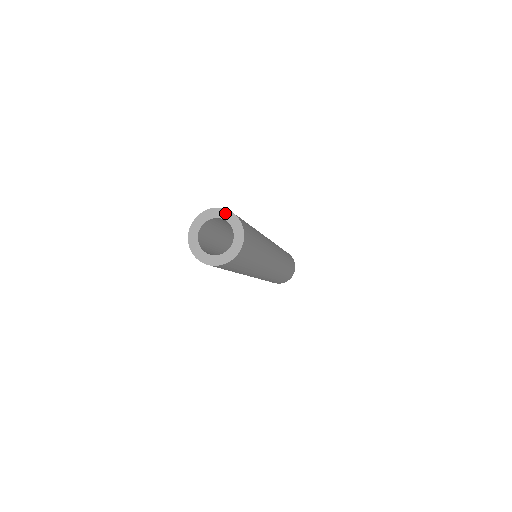
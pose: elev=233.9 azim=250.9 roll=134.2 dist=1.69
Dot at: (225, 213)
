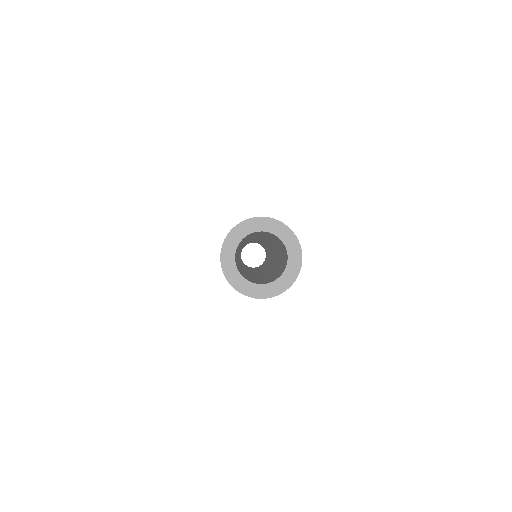
Dot at: (283, 230)
